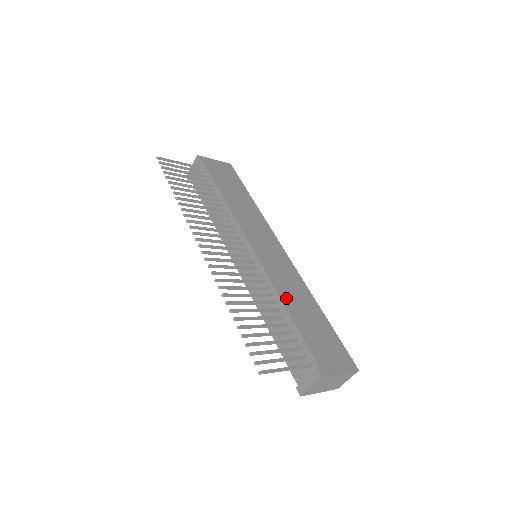
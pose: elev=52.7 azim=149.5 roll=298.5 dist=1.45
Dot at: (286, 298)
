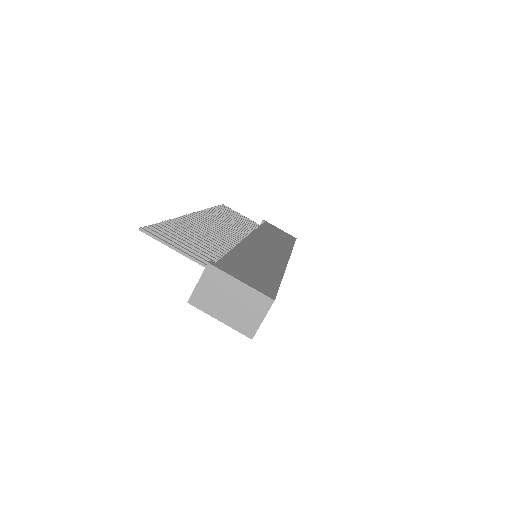
Dot at: (243, 250)
